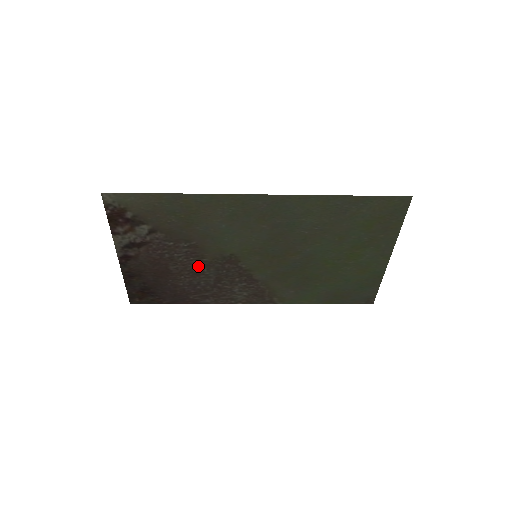
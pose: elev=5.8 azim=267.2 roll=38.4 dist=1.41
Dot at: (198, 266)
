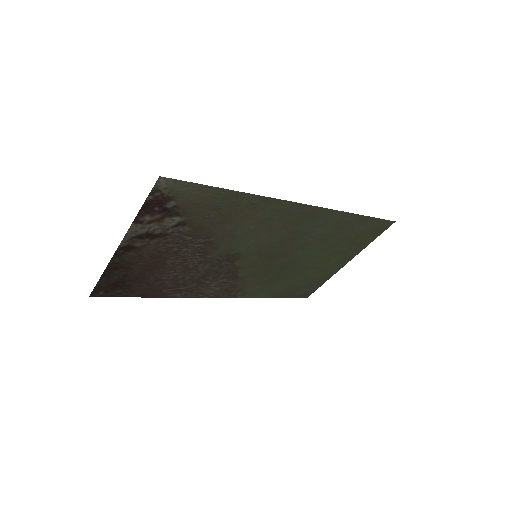
Dot at: (197, 262)
